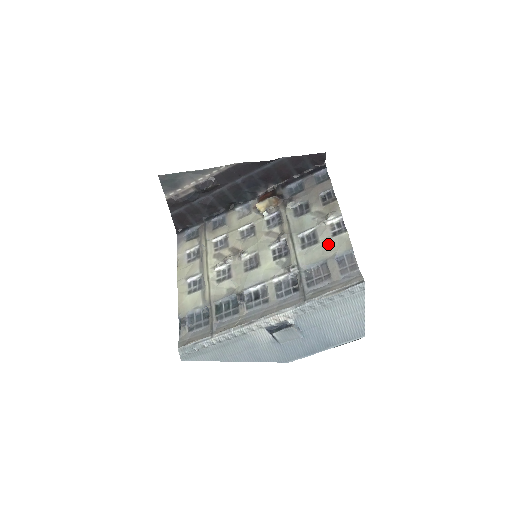
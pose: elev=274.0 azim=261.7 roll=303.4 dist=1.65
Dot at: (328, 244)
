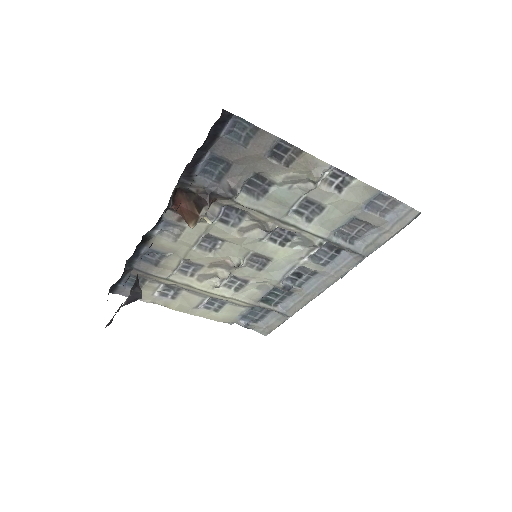
Dot at: (342, 204)
